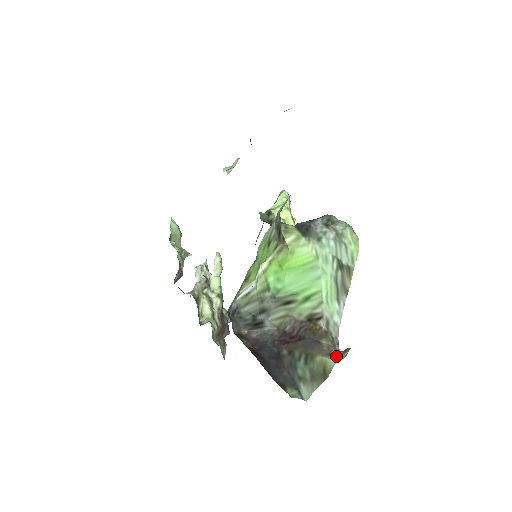
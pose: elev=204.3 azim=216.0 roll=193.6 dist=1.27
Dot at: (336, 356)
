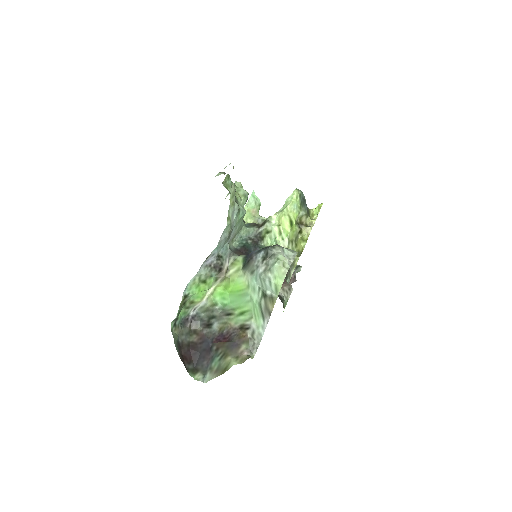
Dot at: (239, 360)
